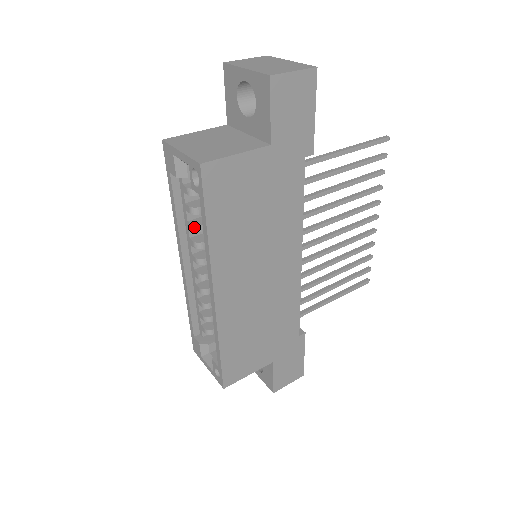
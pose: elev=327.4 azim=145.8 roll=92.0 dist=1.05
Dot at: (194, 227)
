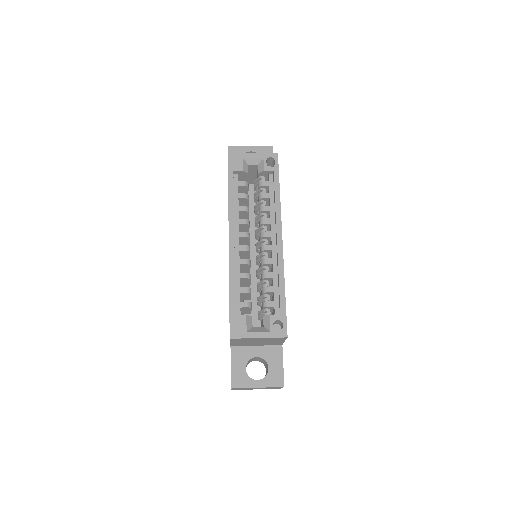
Dot at: (247, 207)
